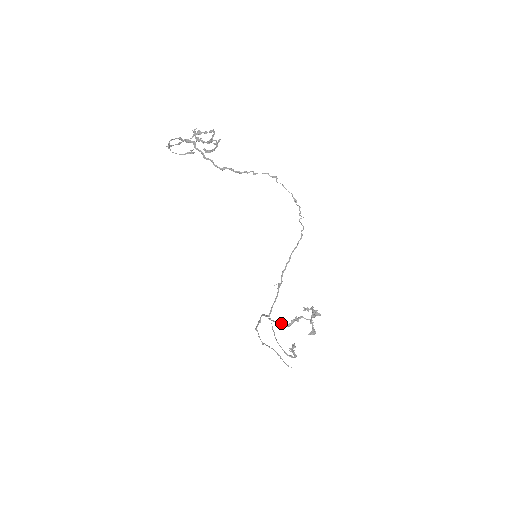
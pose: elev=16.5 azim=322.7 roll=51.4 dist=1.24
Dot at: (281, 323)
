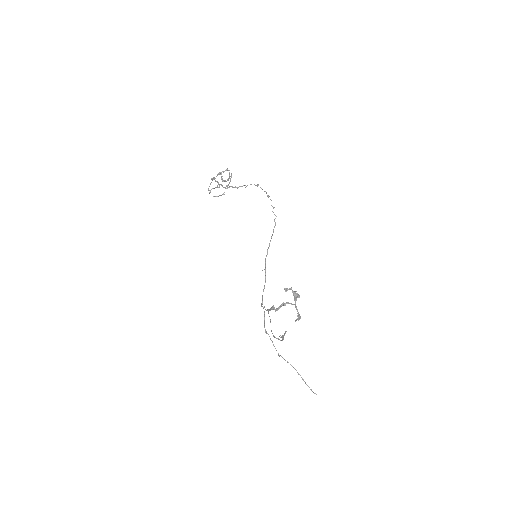
Dot at: (271, 309)
